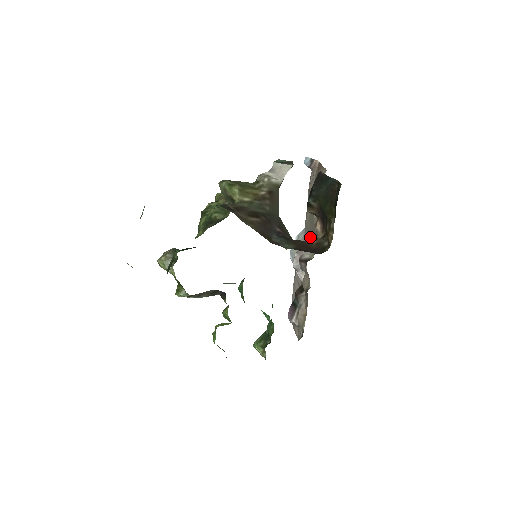
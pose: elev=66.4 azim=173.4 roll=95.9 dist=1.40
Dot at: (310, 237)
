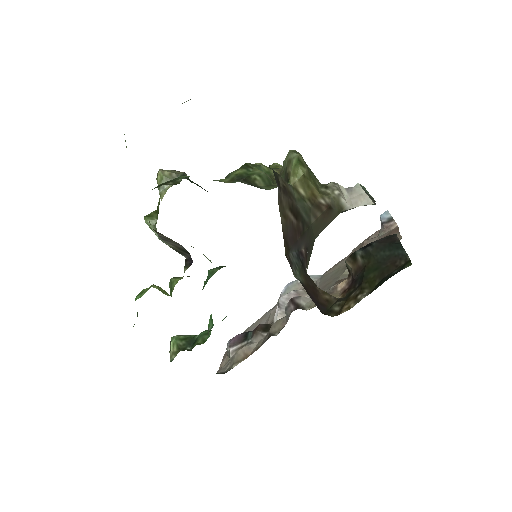
Dot at: (321, 288)
